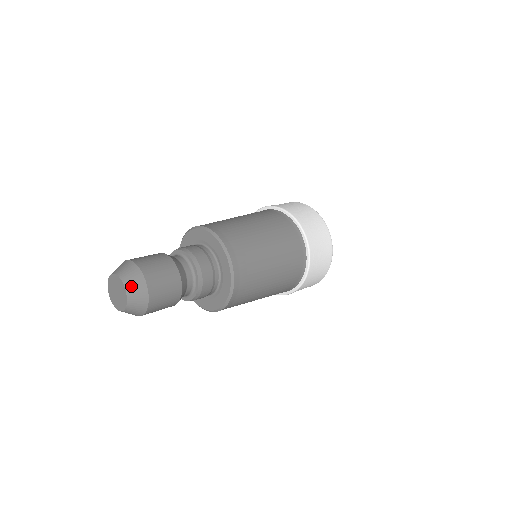
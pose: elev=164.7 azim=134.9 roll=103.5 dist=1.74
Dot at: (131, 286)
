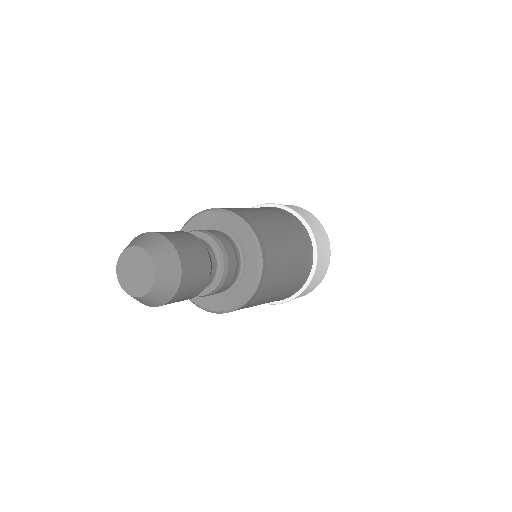
Dot at: (160, 258)
